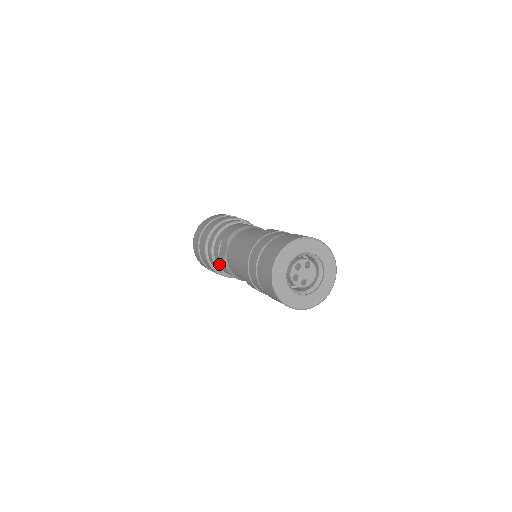
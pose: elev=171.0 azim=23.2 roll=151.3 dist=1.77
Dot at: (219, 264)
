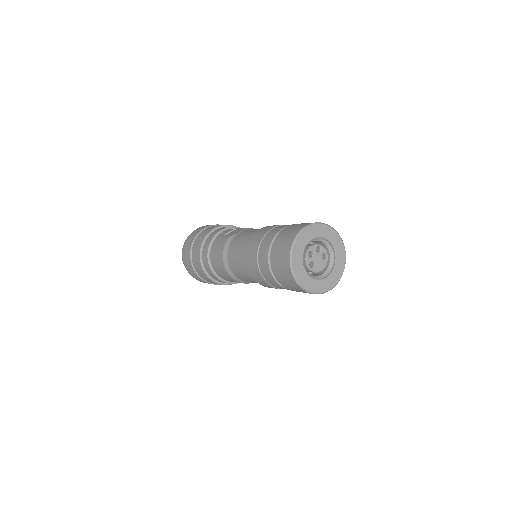
Dot at: (216, 244)
